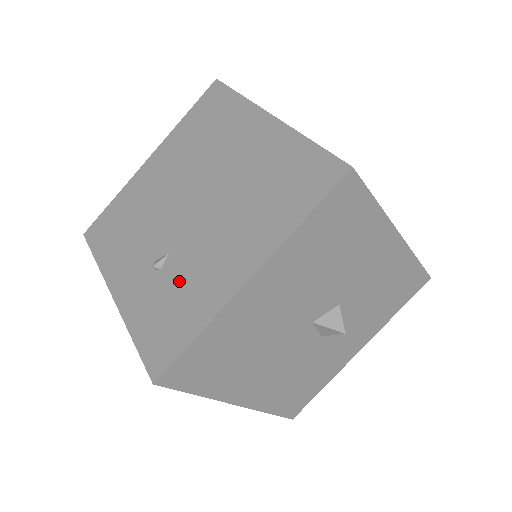
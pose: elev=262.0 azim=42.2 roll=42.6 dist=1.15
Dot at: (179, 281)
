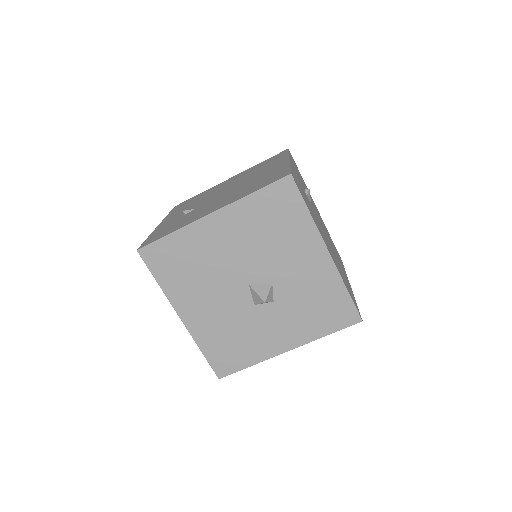
Dot at: (187, 217)
